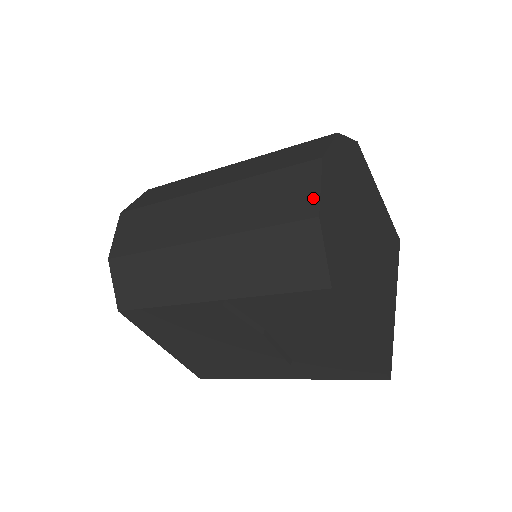
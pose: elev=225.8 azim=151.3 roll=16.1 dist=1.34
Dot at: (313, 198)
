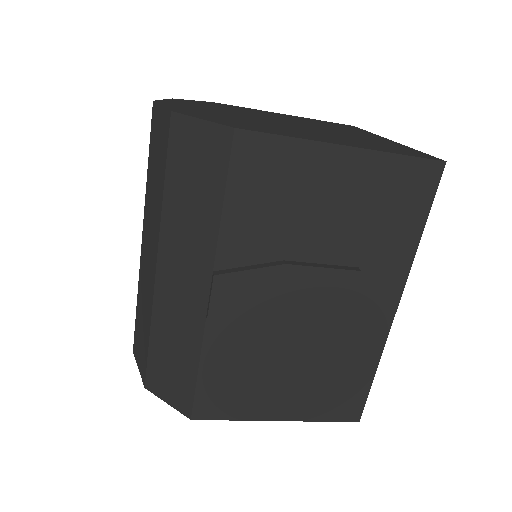
Dot at: (163, 116)
